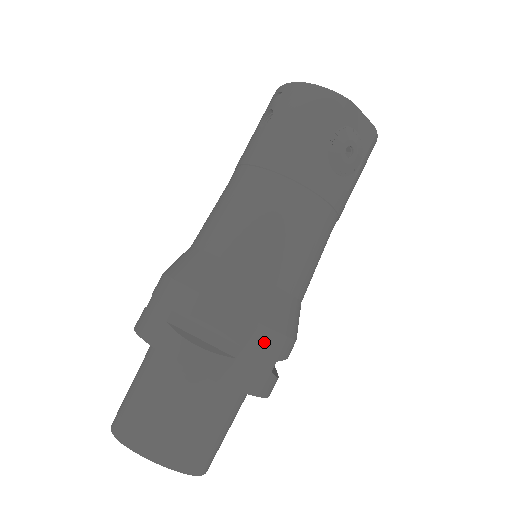
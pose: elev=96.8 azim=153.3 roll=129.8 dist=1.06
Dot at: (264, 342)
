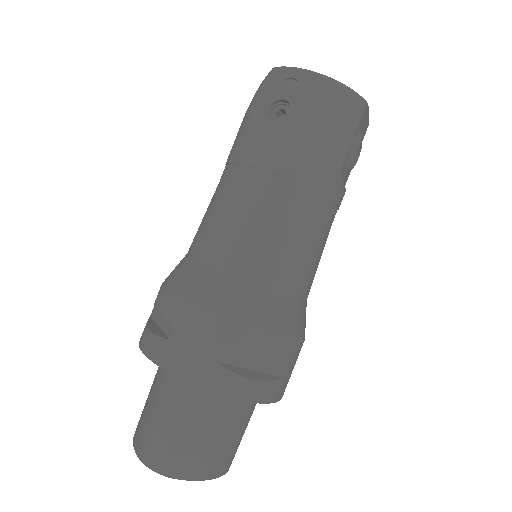
Dot at: (298, 354)
